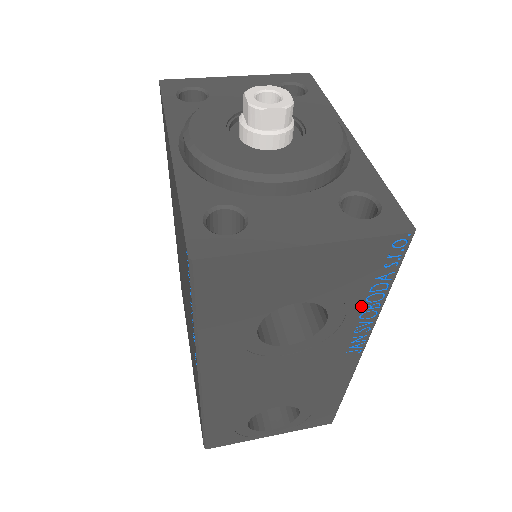
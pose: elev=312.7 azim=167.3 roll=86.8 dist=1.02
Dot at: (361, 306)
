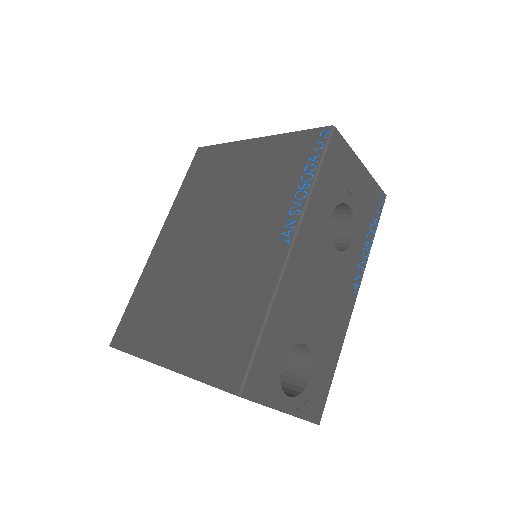
Dot at: (365, 239)
